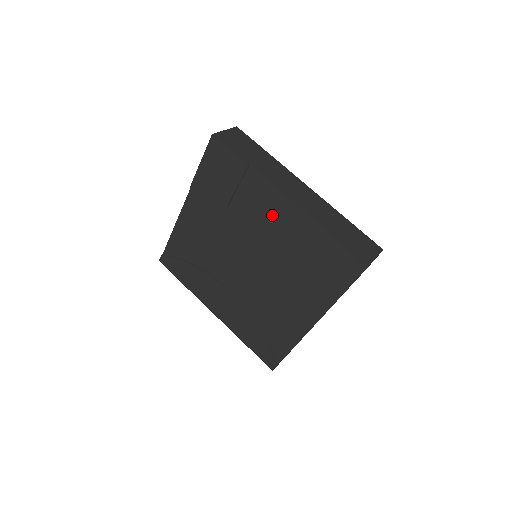
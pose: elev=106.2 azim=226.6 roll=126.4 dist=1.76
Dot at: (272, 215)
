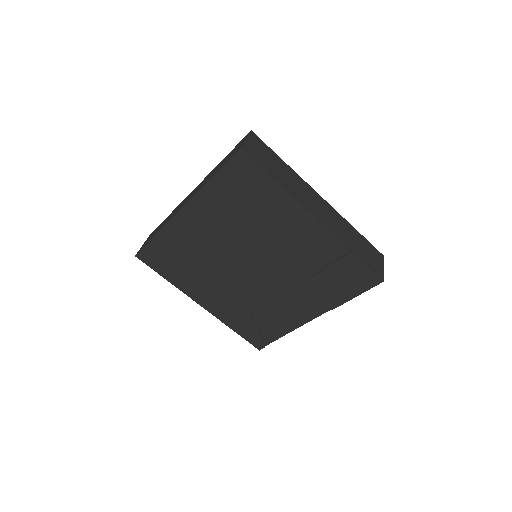
Dot at: (295, 231)
